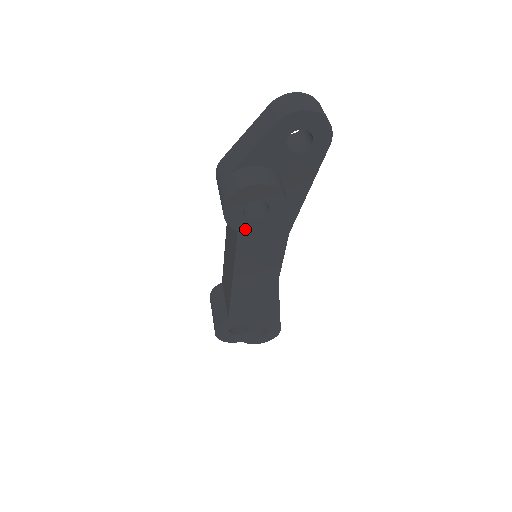
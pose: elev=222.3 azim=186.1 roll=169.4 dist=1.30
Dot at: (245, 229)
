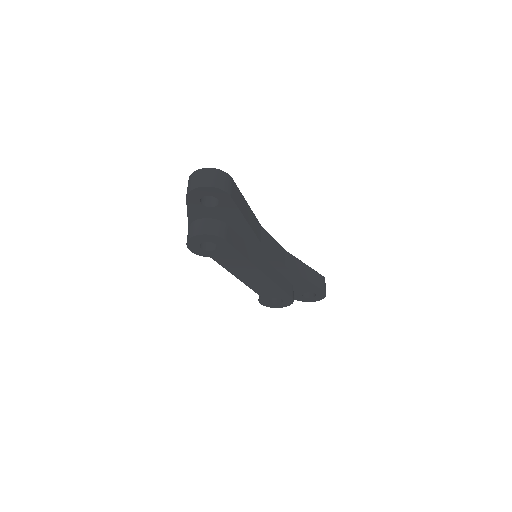
Dot at: (213, 255)
